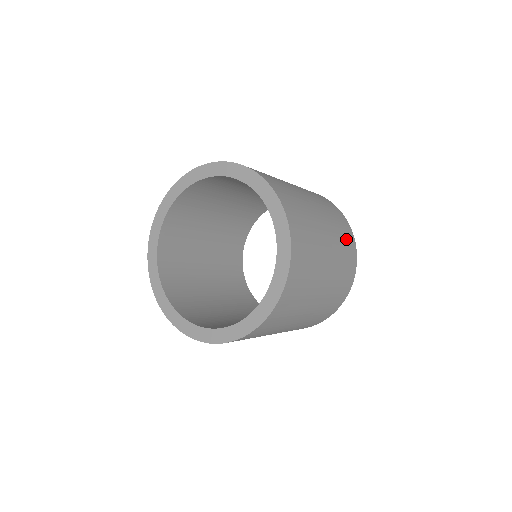
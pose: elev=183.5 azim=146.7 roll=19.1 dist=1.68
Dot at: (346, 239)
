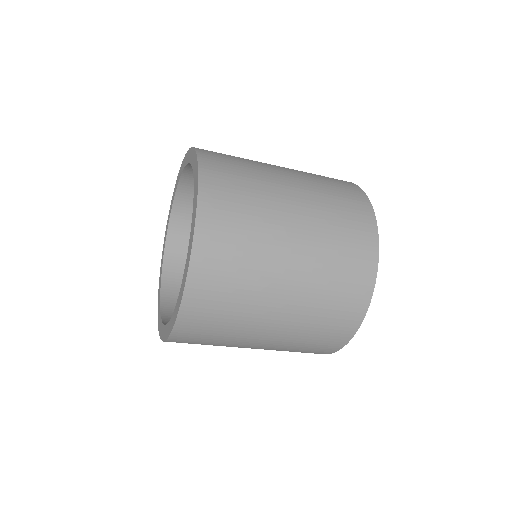
Dot at: (348, 272)
